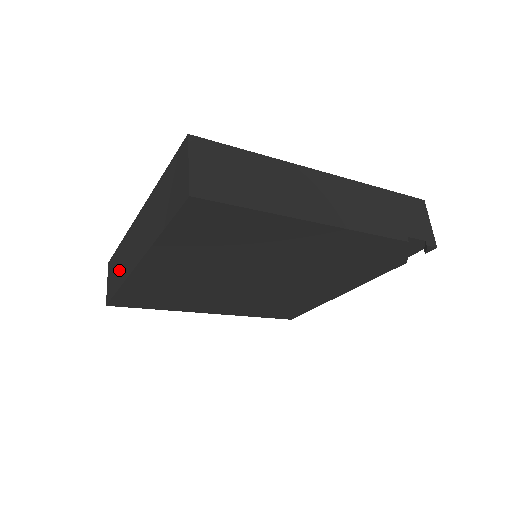
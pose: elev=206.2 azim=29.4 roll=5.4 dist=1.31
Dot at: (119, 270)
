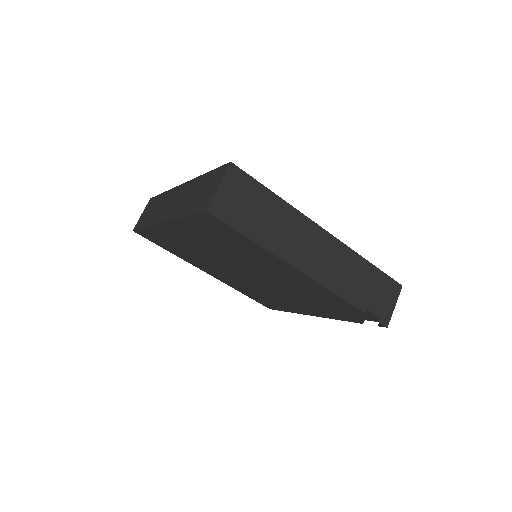
Dot at: (152, 213)
